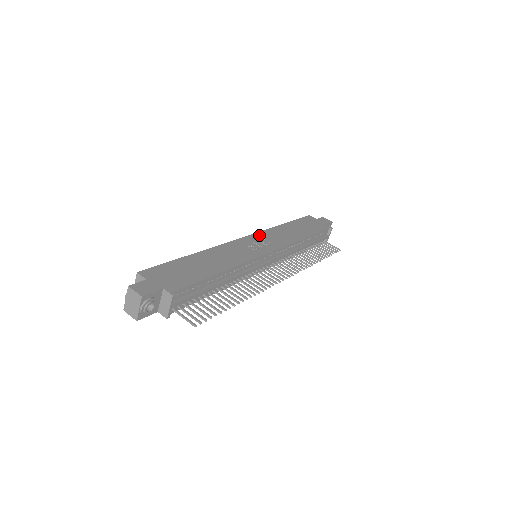
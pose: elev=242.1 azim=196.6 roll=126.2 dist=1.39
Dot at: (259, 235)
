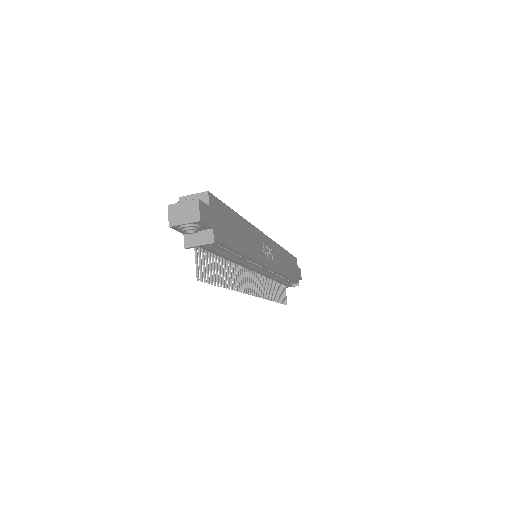
Dot at: (272, 243)
